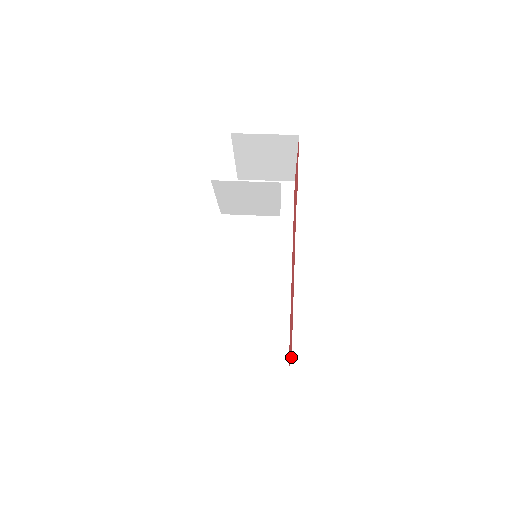
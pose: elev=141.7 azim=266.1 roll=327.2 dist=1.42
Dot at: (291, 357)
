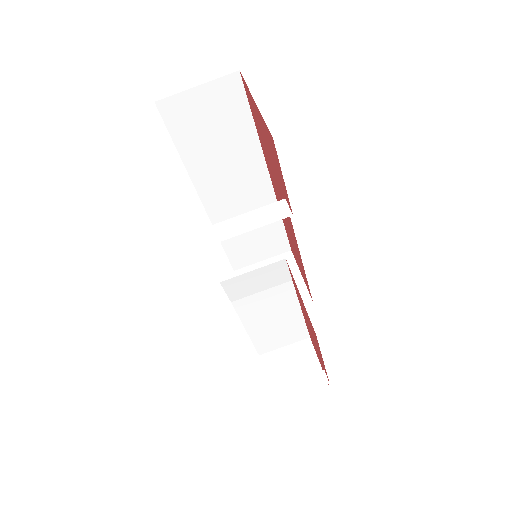
Dot at: (311, 298)
